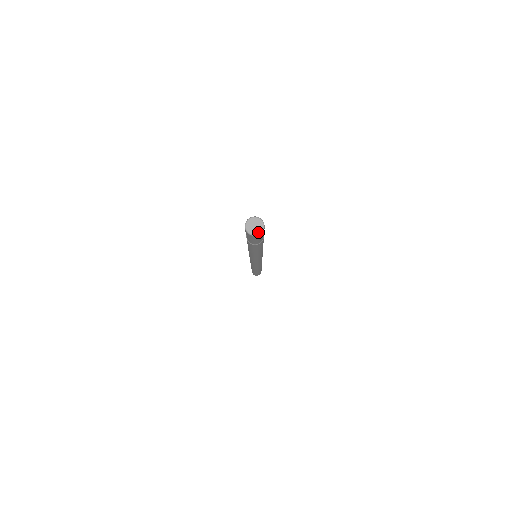
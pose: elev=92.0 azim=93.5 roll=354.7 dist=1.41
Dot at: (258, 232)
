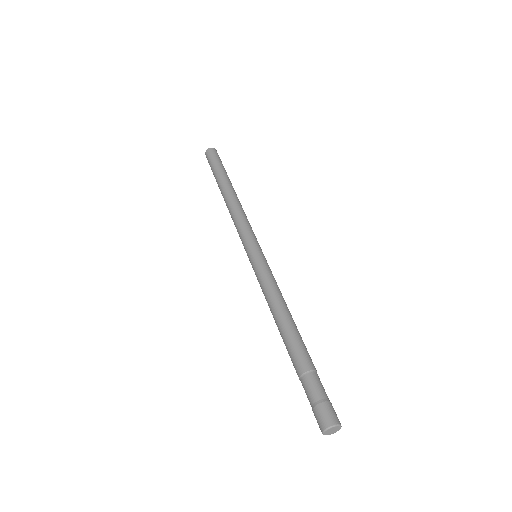
Dot at: (338, 430)
